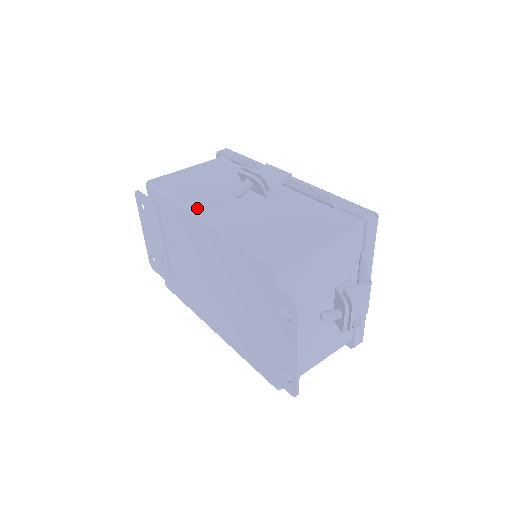
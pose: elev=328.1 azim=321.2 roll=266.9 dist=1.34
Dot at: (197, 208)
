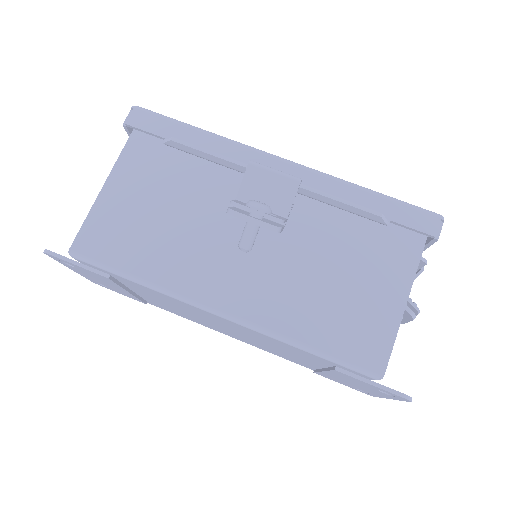
Dot at: (202, 296)
